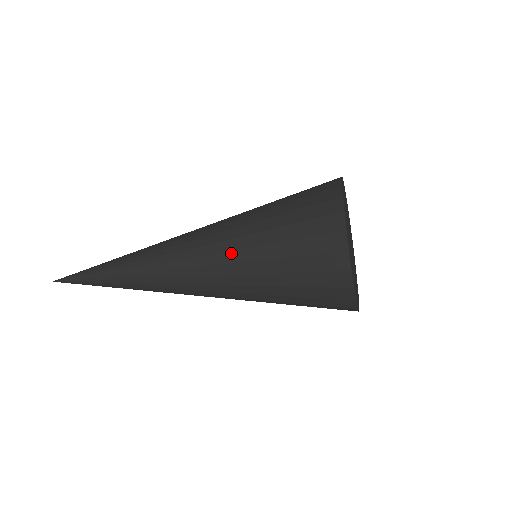
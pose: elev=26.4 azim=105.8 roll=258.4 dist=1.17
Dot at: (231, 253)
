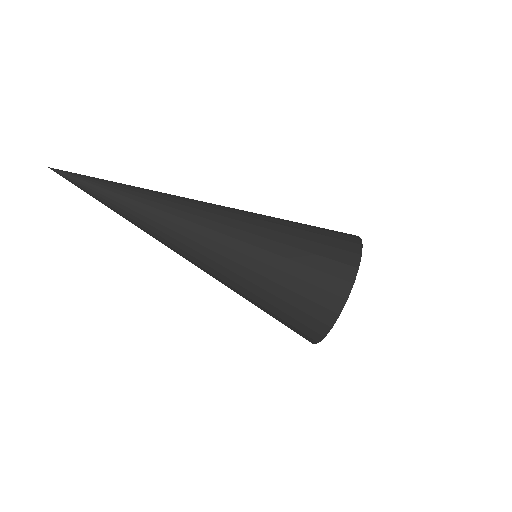
Dot at: occluded
